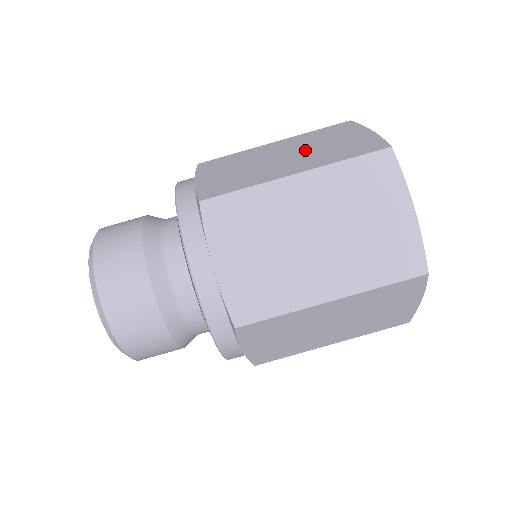
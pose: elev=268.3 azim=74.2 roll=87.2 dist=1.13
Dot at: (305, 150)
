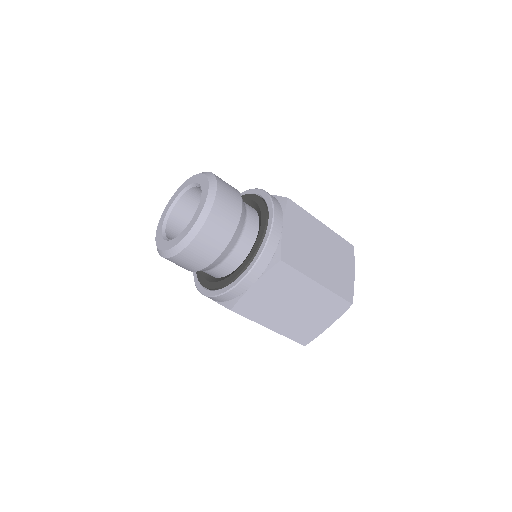
Dot at: (330, 259)
